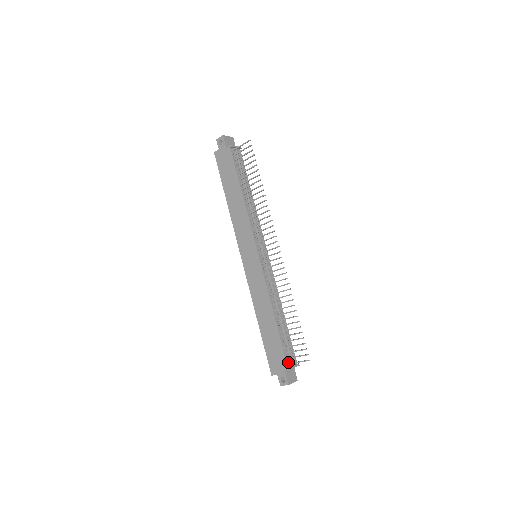
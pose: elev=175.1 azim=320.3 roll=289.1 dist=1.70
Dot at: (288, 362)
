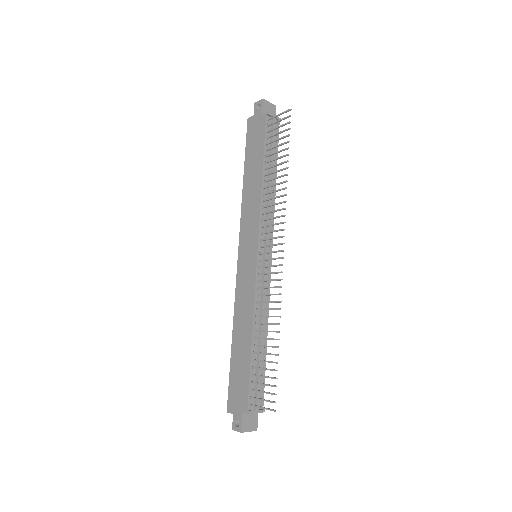
Dot at: (250, 403)
